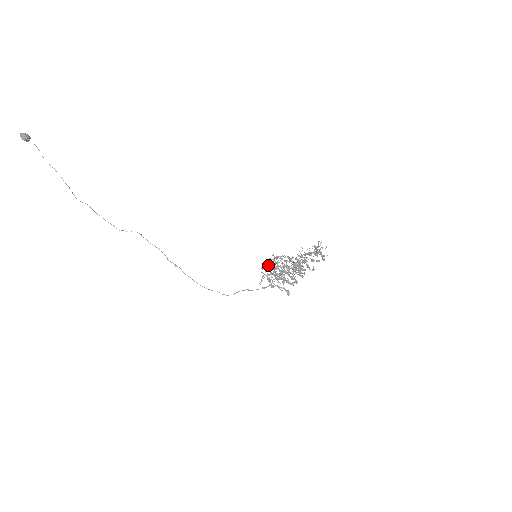
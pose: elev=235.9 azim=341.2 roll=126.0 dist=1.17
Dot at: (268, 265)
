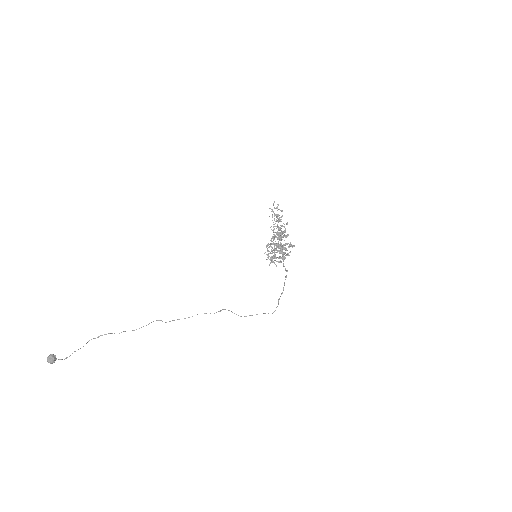
Dot at: (268, 255)
